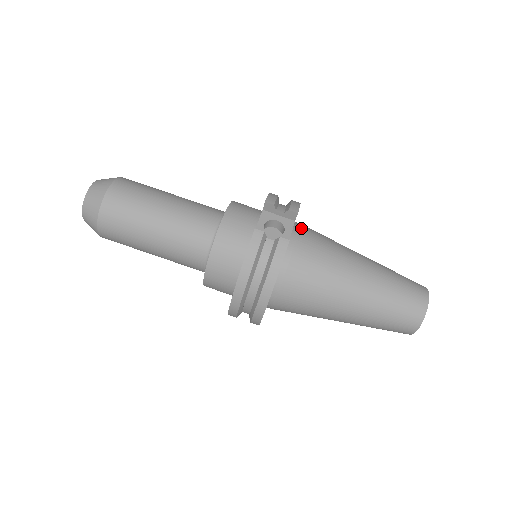
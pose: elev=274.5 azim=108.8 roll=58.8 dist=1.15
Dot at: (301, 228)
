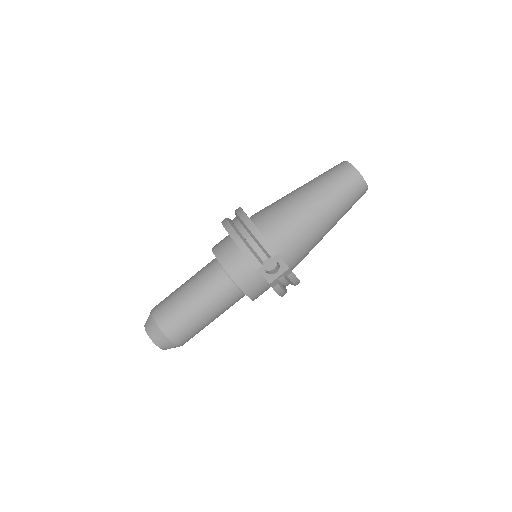
Dot at: (276, 242)
